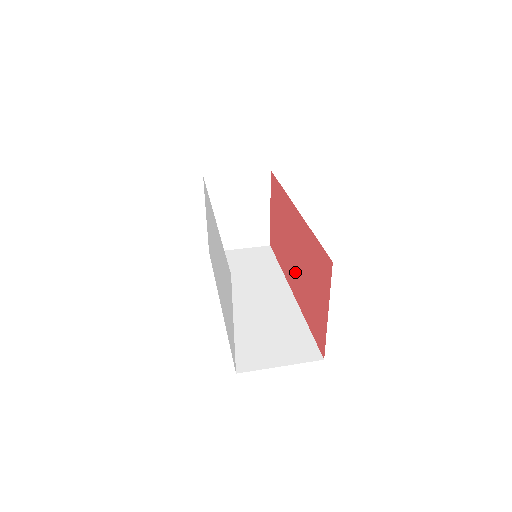
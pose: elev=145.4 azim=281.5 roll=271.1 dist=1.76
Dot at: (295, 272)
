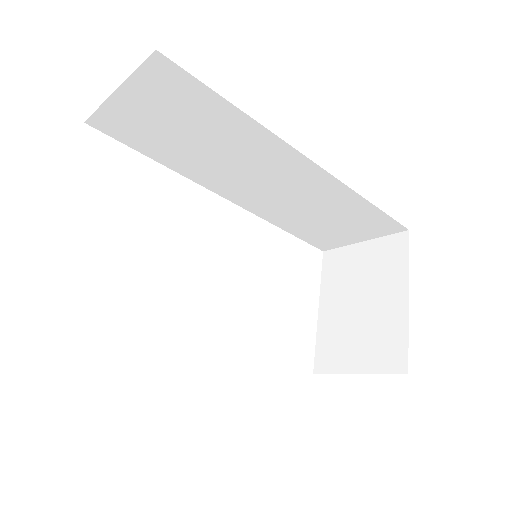
Dot at: occluded
